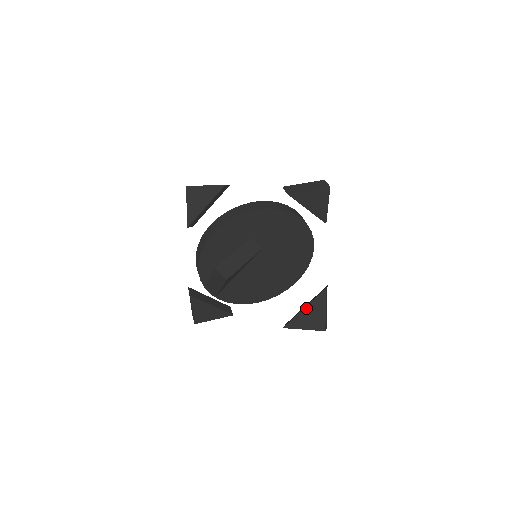
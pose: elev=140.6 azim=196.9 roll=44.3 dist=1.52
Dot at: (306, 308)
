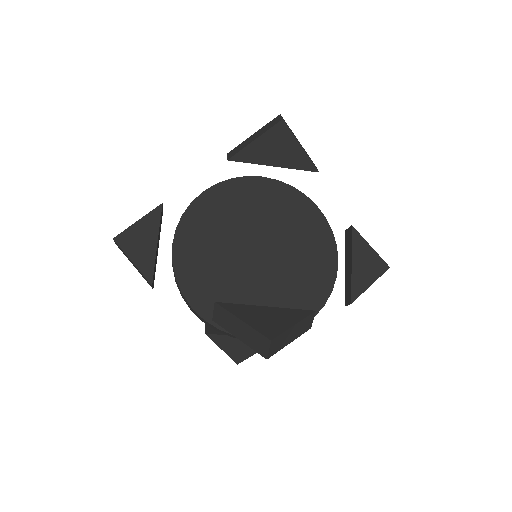
Dot at: (270, 308)
